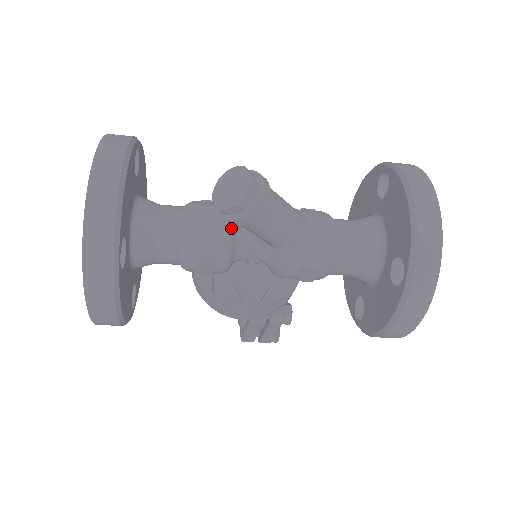
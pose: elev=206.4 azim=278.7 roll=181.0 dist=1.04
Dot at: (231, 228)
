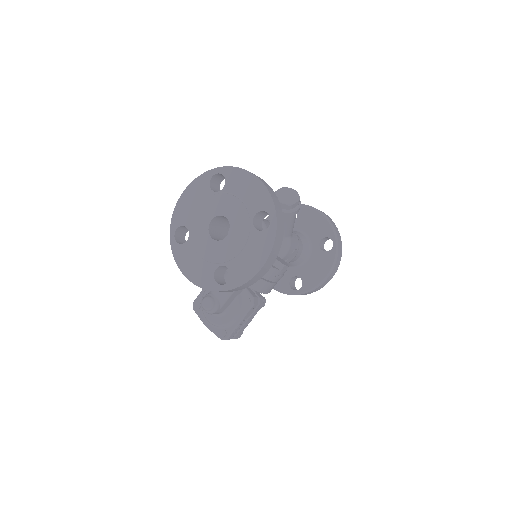
Dot at: occluded
